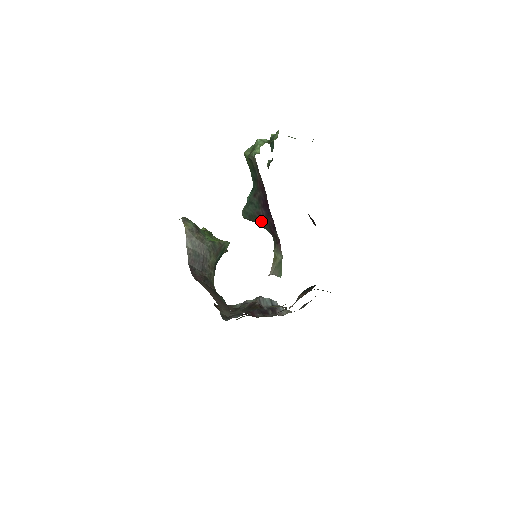
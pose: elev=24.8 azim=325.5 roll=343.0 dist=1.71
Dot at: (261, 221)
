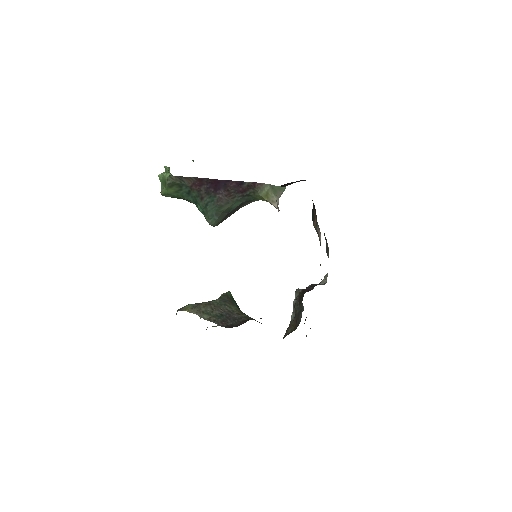
Dot at: (227, 202)
